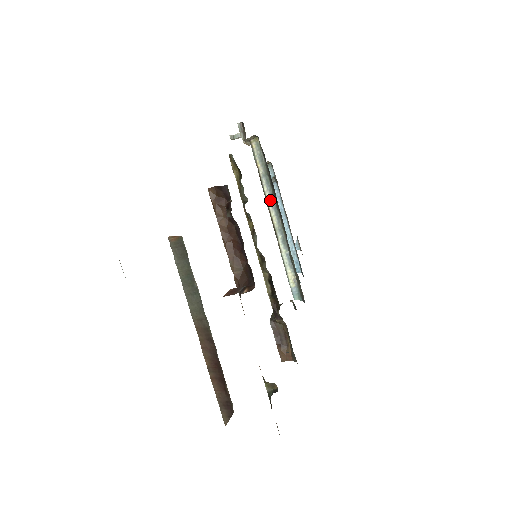
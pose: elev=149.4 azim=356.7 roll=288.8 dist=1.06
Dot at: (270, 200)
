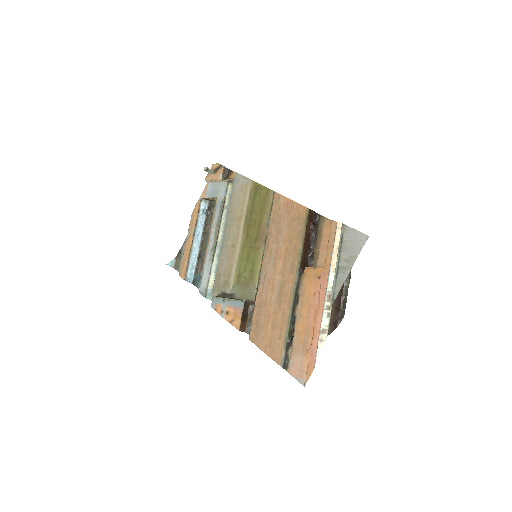
Dot at: (223, 225)
